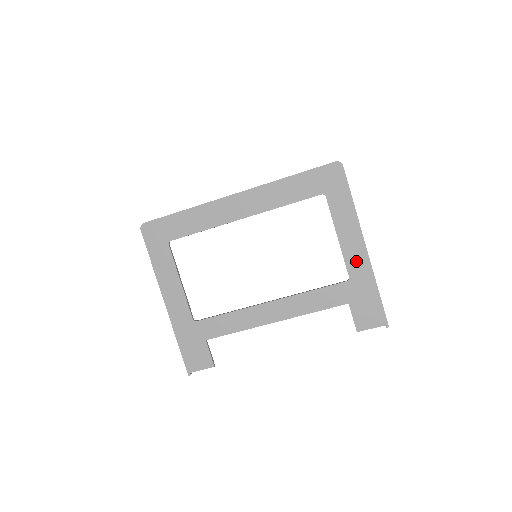
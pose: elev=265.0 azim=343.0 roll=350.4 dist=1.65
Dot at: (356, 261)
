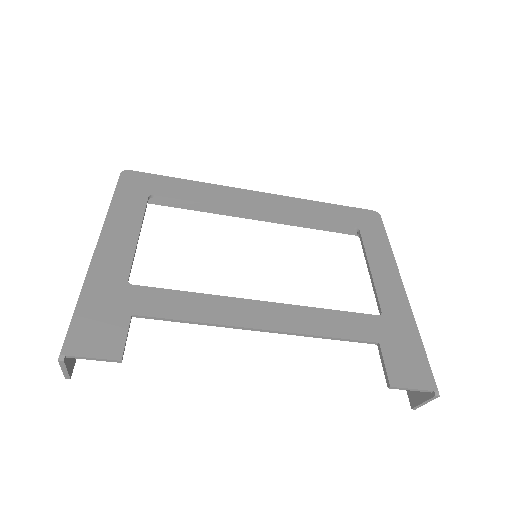
Dot at: (392, 298)
